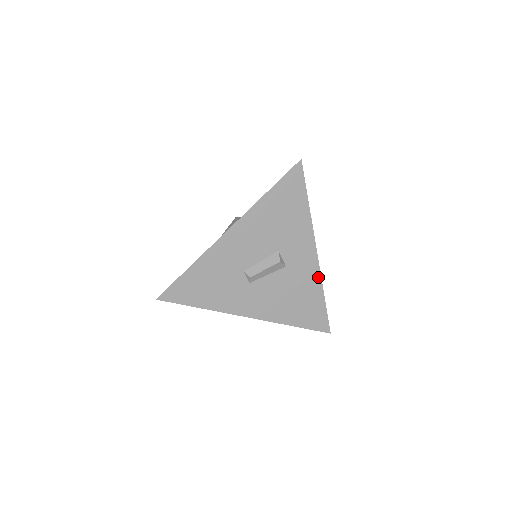
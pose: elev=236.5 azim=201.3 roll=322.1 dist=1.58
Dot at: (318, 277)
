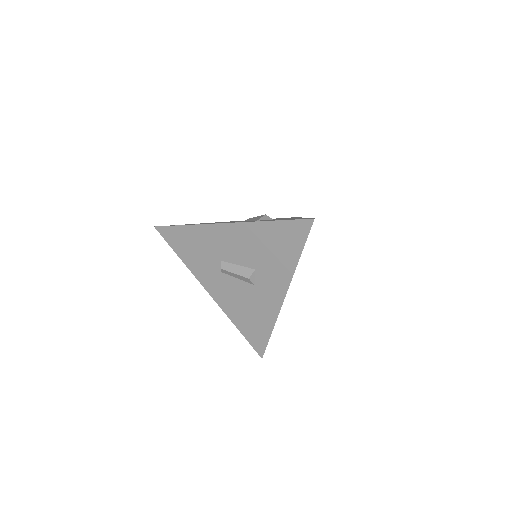
Dot at: (276, 314)
